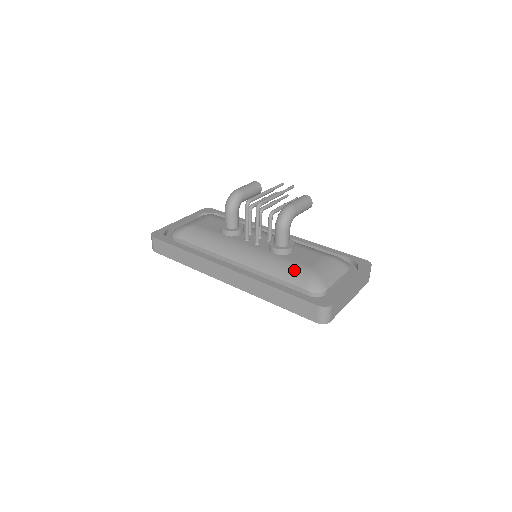
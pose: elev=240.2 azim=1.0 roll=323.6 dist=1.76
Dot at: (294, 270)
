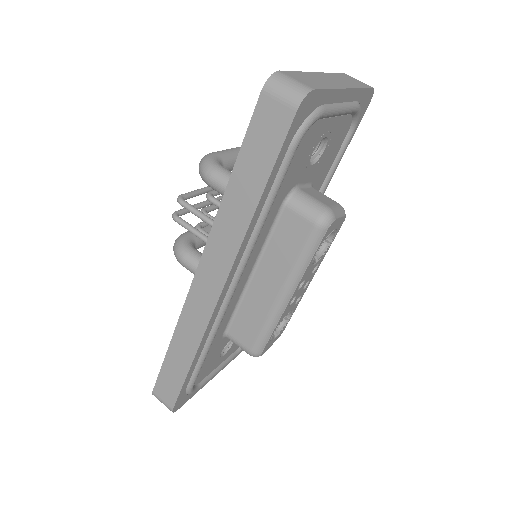
Dot at: occluded
